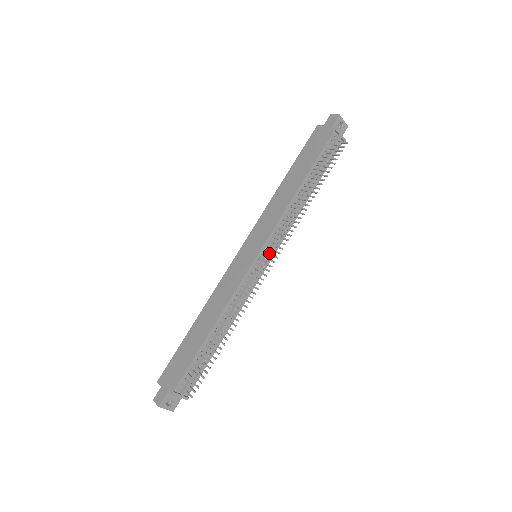
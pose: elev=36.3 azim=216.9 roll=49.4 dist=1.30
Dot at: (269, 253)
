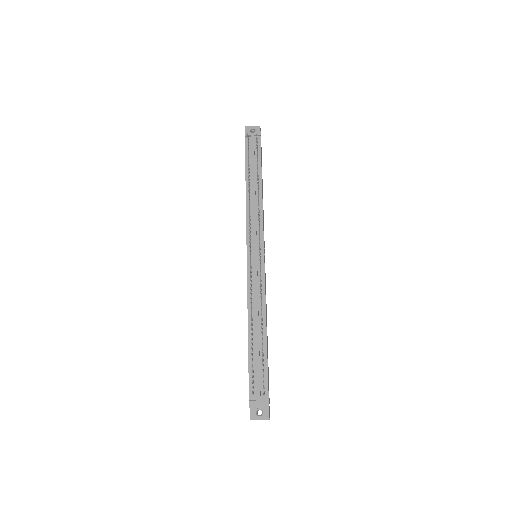
Dot at: (255, 244)
